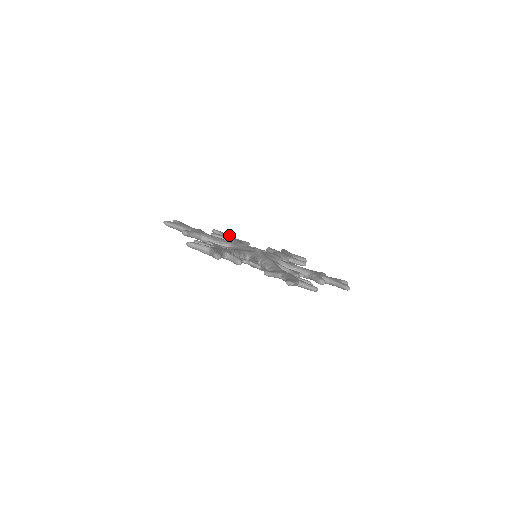
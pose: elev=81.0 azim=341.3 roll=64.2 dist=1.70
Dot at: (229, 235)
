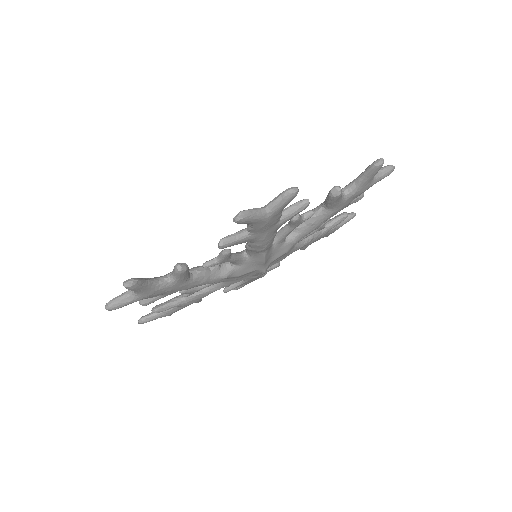
Dot at: occluded
